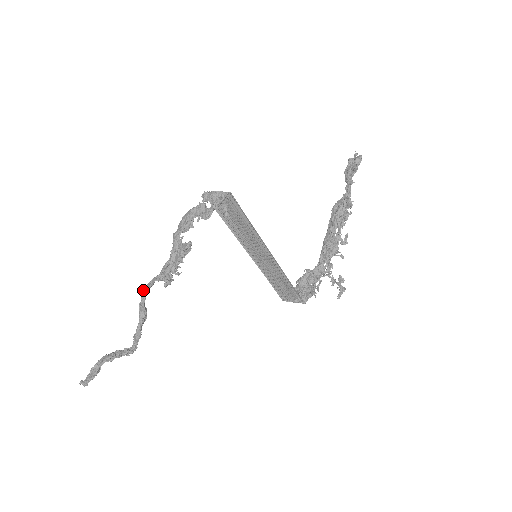
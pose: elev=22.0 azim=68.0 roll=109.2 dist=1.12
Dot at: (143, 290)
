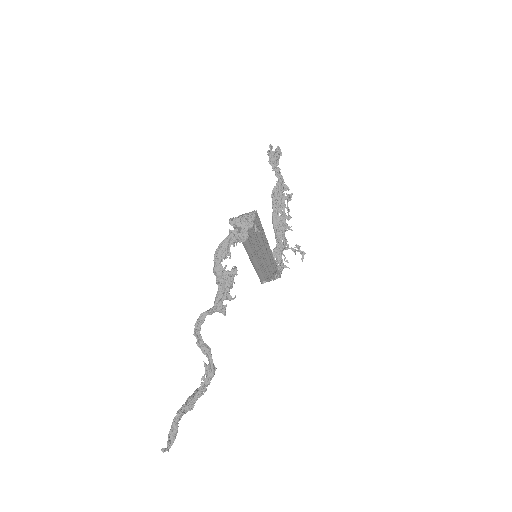
Dot at: (197, 331)
